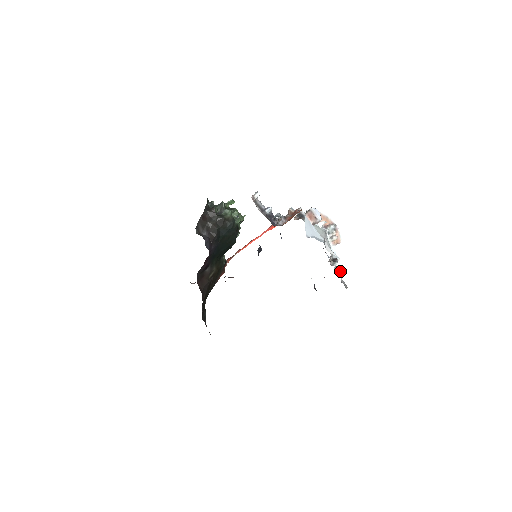
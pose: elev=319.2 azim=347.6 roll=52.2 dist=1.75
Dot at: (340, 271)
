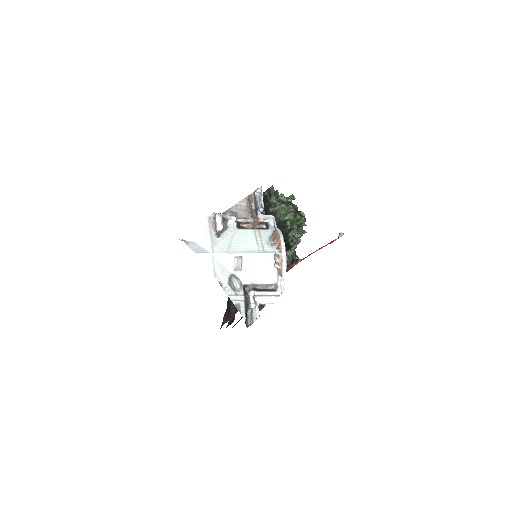
Dot at: (248, 301)
